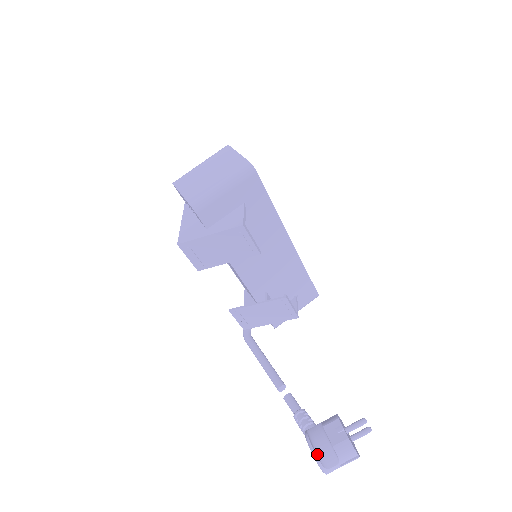
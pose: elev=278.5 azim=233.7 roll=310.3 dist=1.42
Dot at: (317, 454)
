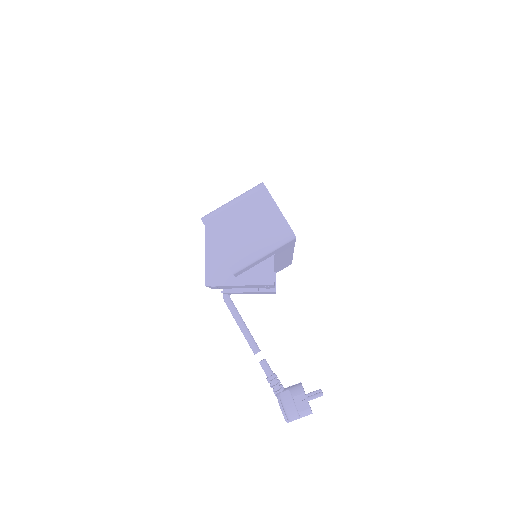
Dot at: (286, 415)
